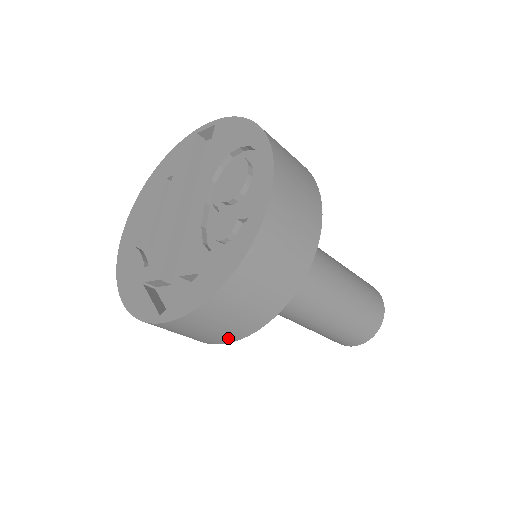
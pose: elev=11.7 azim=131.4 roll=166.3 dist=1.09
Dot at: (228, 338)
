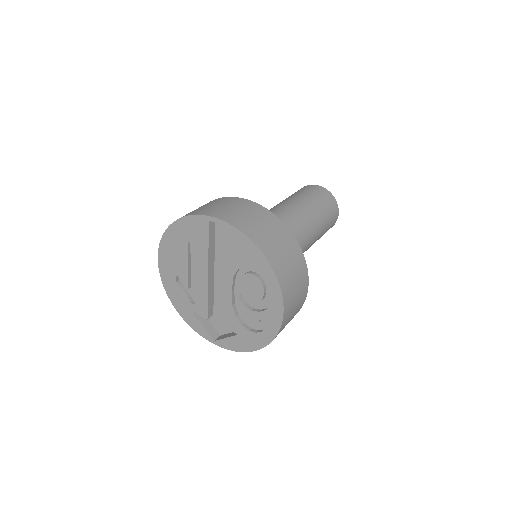
Dot at: occluded
